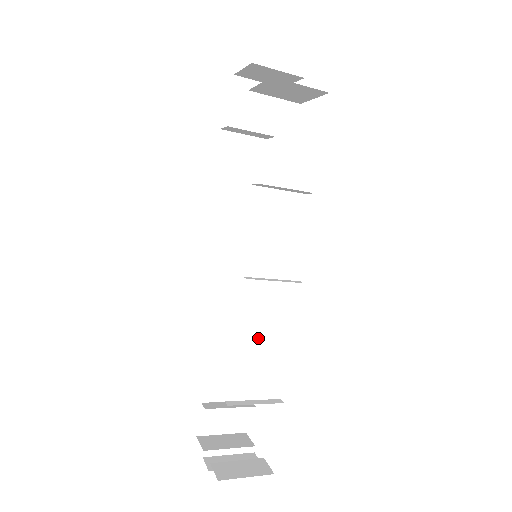
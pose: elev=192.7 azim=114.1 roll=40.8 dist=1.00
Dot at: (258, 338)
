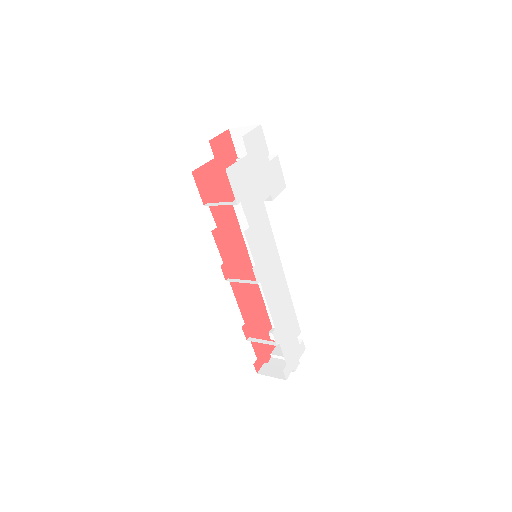
Dot at: (290, 298)
